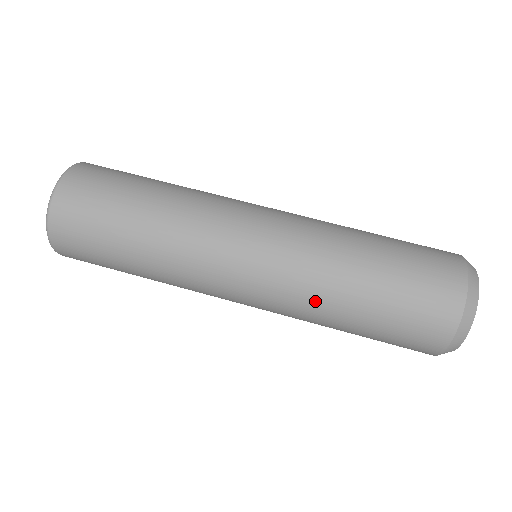
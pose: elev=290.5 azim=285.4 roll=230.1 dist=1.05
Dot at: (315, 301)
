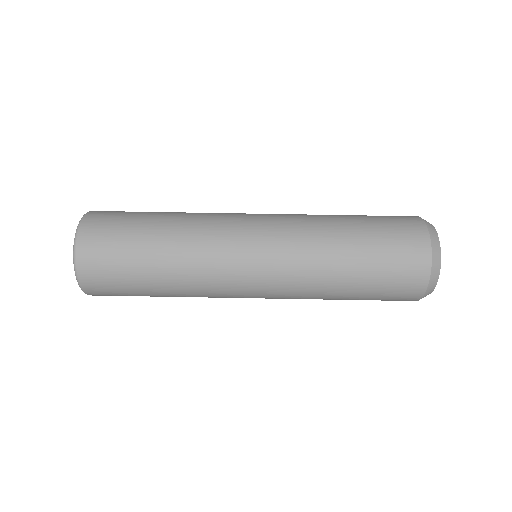
Dot at: (317, 241)
